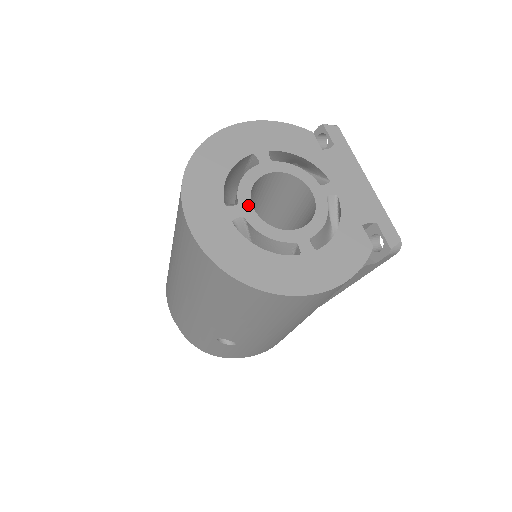
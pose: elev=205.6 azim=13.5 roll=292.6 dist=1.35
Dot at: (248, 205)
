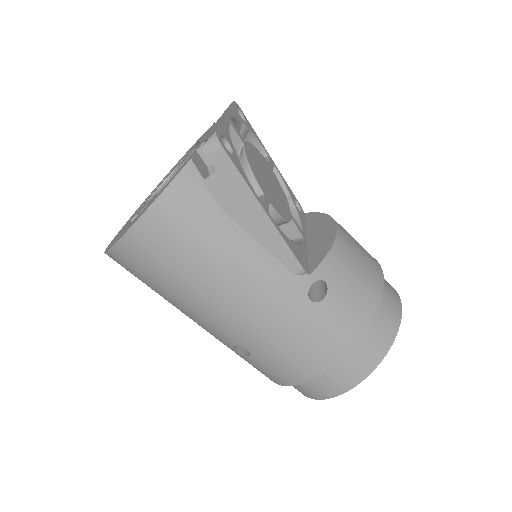
Dot at: occluded
